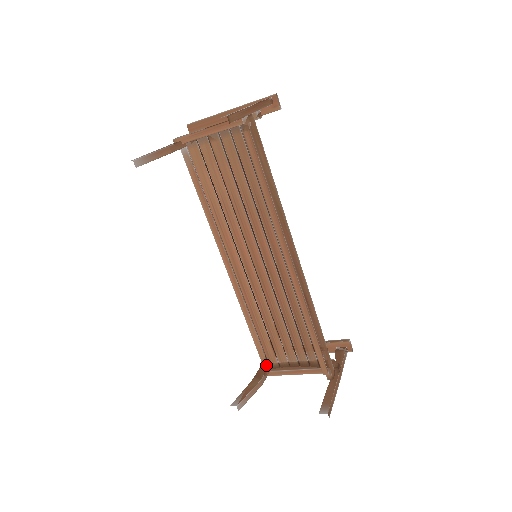
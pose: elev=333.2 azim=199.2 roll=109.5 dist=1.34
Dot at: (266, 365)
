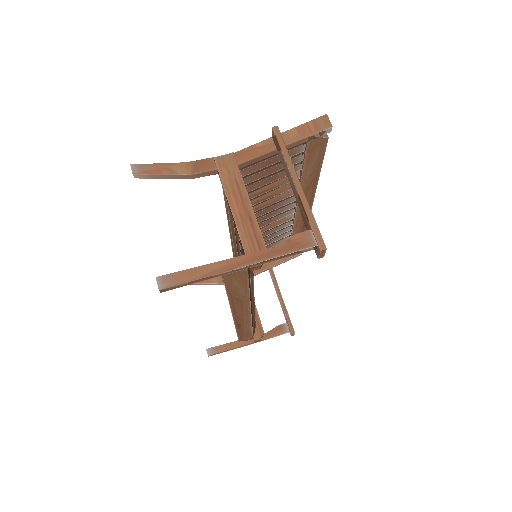
Dot at: occluded
